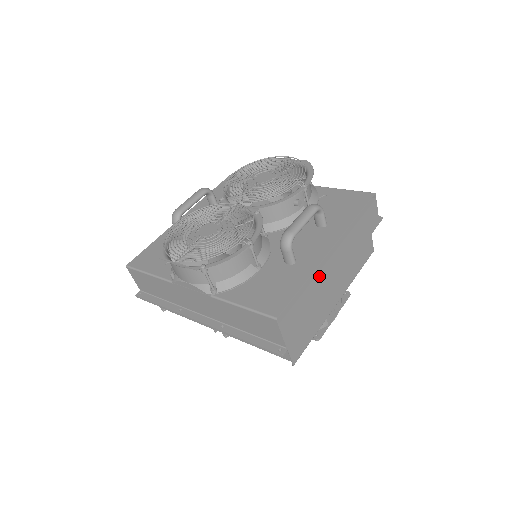
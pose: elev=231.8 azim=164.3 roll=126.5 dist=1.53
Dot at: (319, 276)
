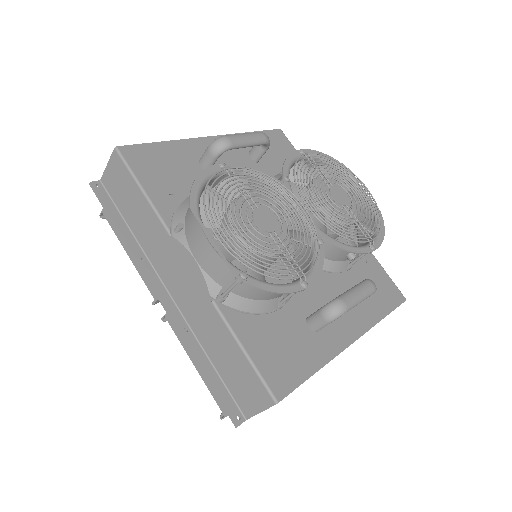
Dot at: occluded
